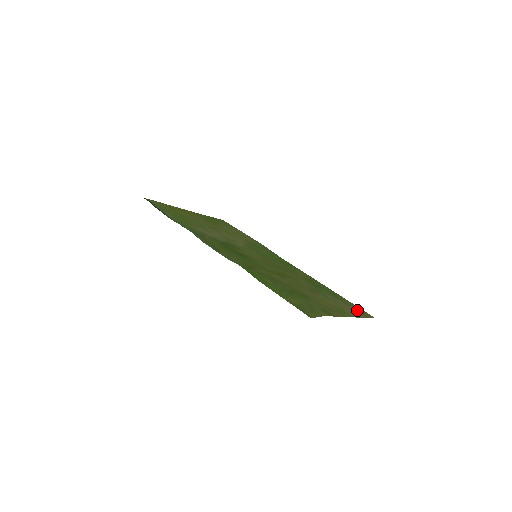
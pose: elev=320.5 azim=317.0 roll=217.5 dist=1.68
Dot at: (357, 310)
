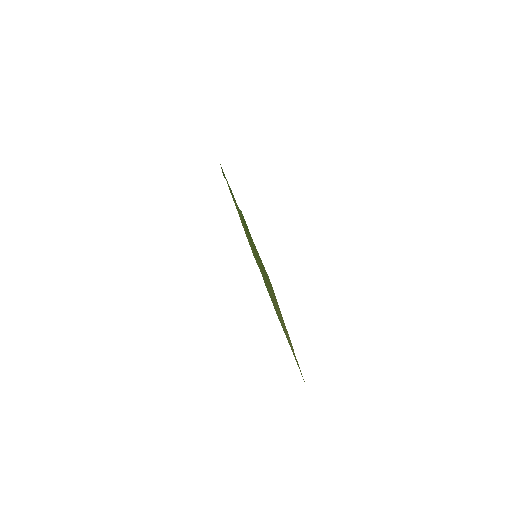
Dot at: occluded
